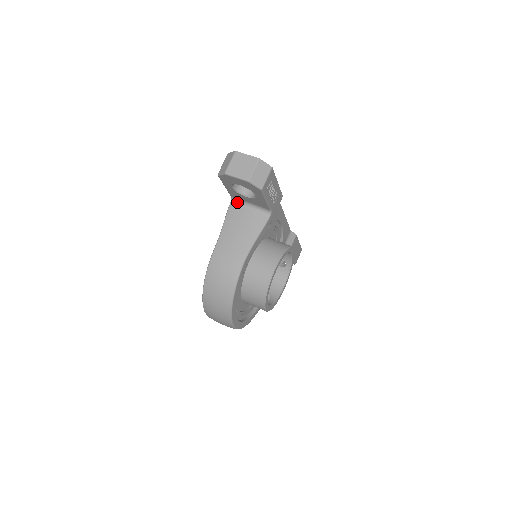
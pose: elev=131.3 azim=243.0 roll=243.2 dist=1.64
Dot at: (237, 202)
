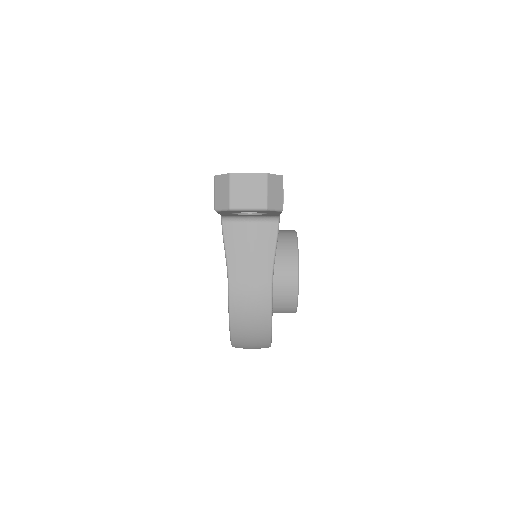
Dot at: (231, 219)
